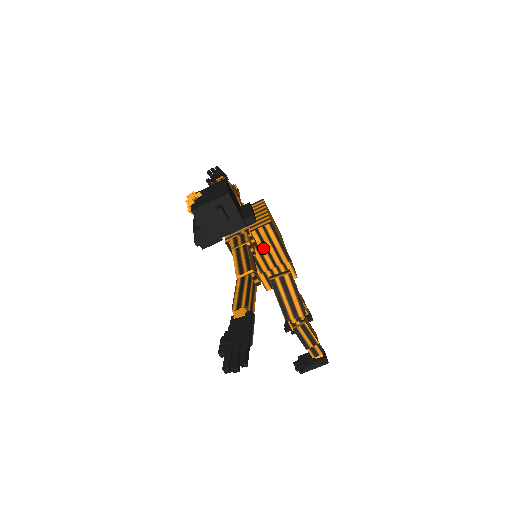
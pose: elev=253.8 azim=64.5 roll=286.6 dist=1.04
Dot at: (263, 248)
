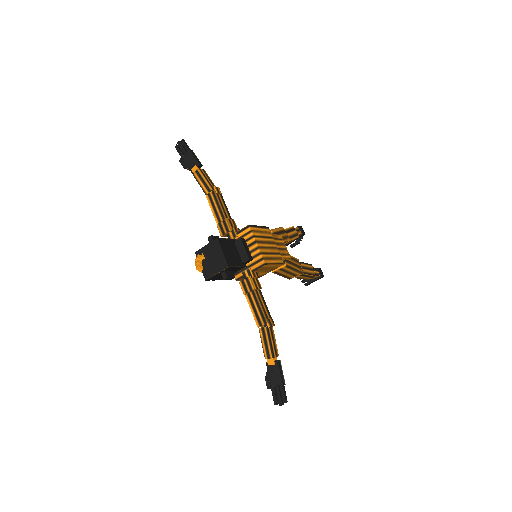
Dot at: (263, 270)
